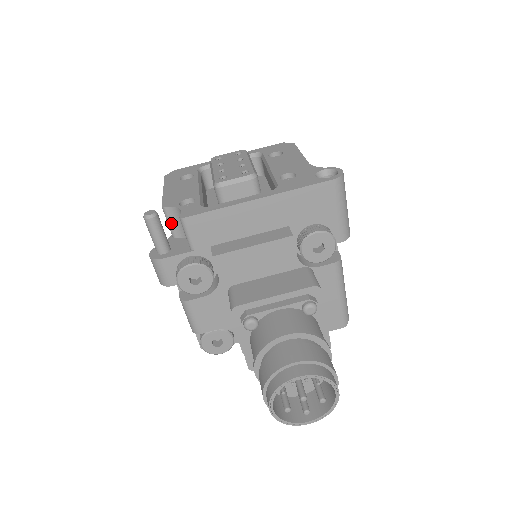
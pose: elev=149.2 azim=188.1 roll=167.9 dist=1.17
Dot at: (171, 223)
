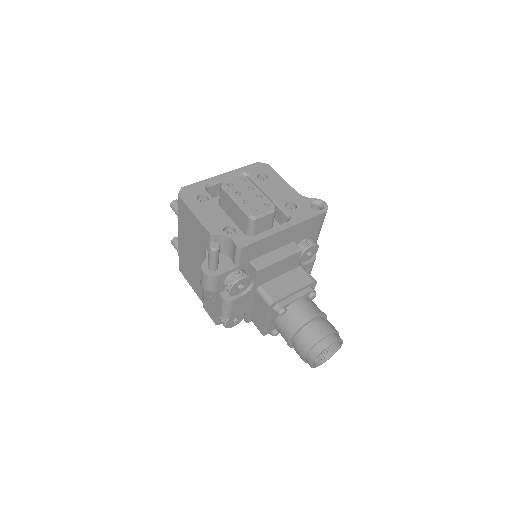
Dot at: occluded
